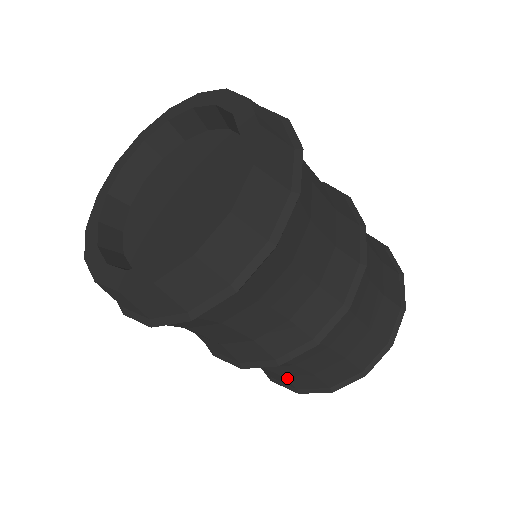
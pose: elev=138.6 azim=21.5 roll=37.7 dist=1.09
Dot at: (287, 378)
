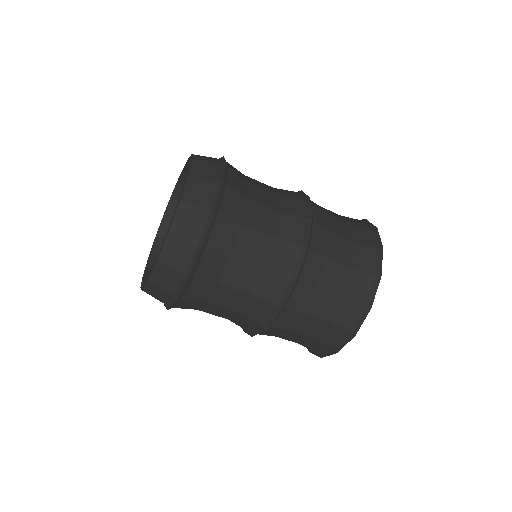
Dot at: (317, 339)
